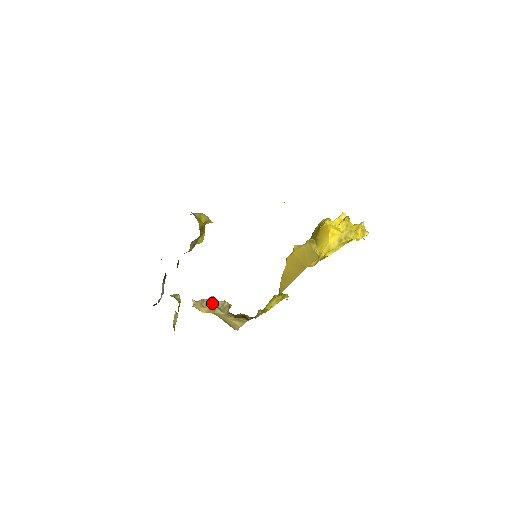
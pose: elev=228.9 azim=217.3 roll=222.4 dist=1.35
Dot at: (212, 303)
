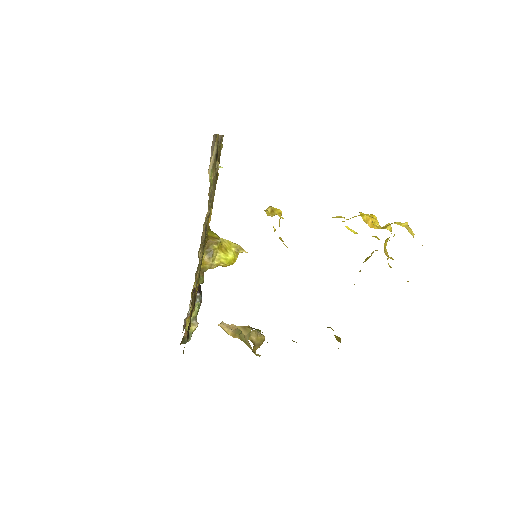
Dot at: occluded
